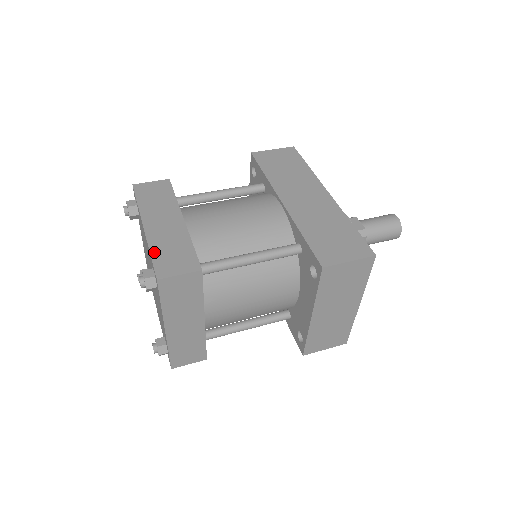
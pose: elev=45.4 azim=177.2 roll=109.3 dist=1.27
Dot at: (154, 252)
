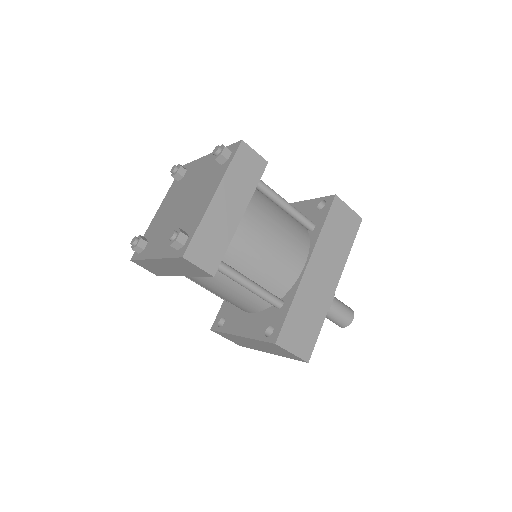
Dot at: (201, 229)
